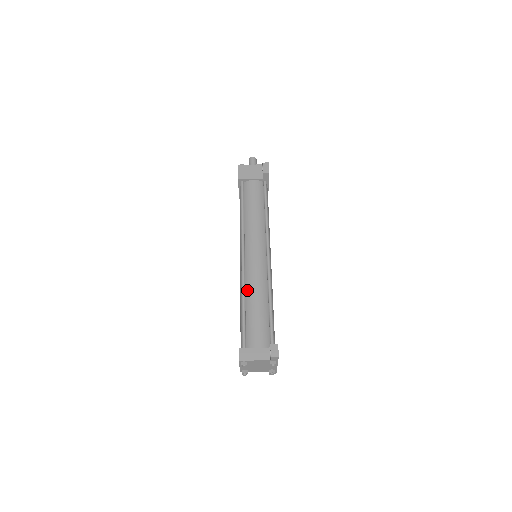
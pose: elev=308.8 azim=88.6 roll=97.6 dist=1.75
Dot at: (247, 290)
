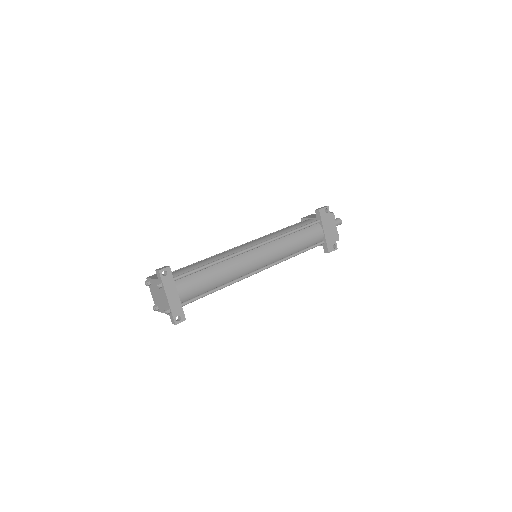
Dot at: occluded
